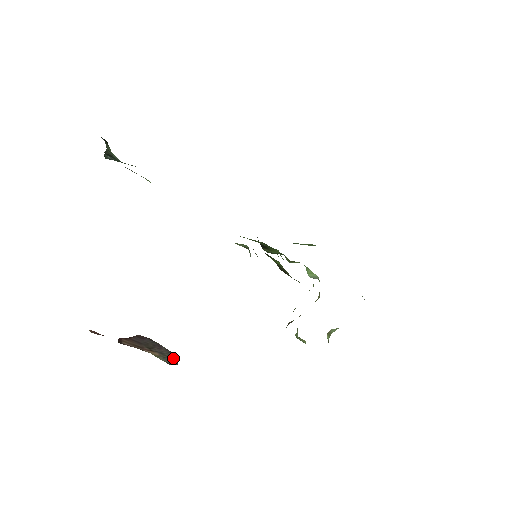
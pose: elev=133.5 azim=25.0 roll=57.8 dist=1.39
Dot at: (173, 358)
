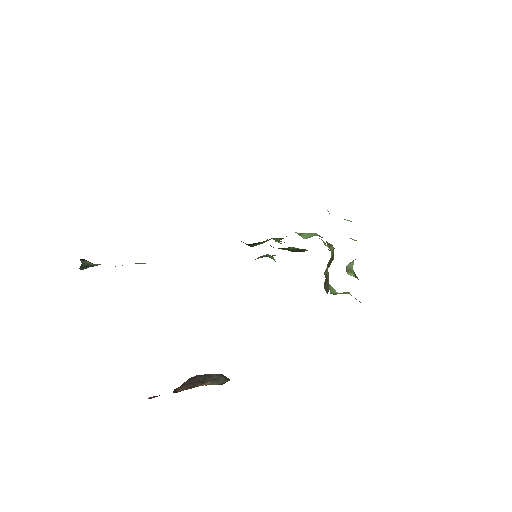
Dot at: (225, 378)
